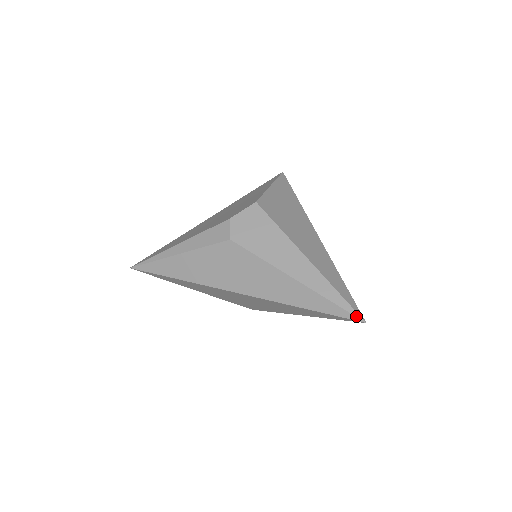
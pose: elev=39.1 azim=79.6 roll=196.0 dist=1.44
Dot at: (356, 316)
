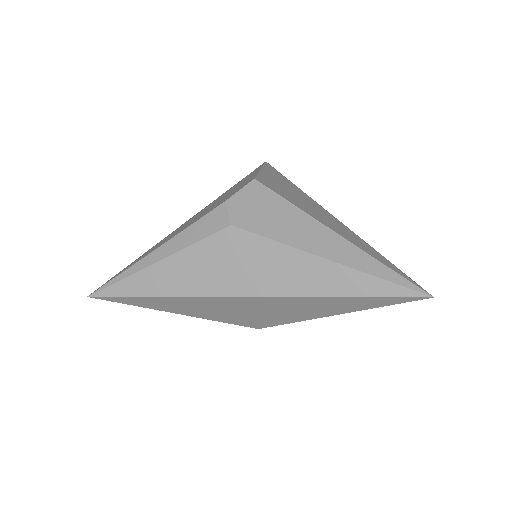
Dot at: (419, 291)
